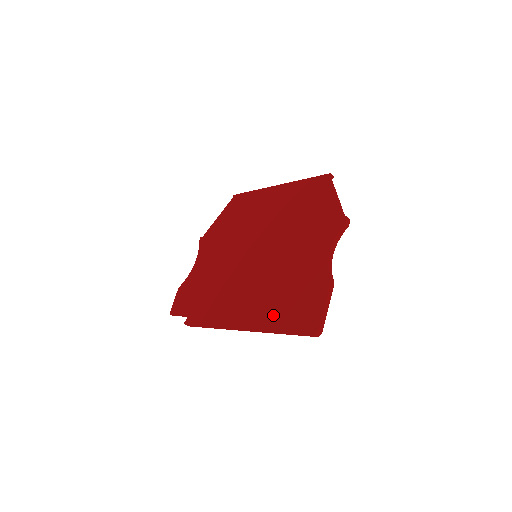
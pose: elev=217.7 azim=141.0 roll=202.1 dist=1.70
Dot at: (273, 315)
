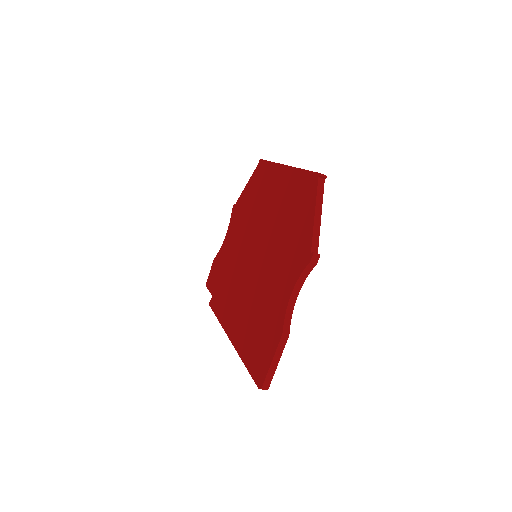
Dot at: (246, 342)
